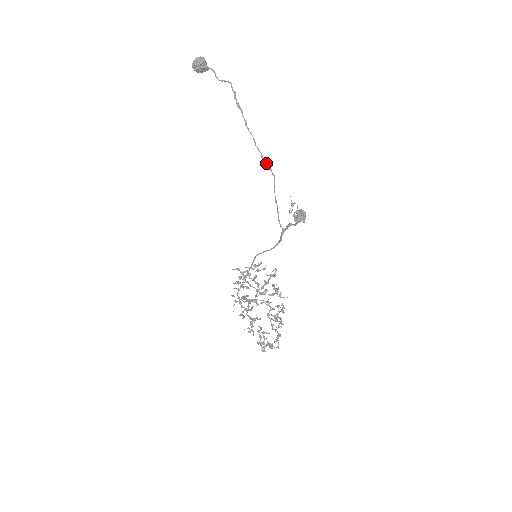
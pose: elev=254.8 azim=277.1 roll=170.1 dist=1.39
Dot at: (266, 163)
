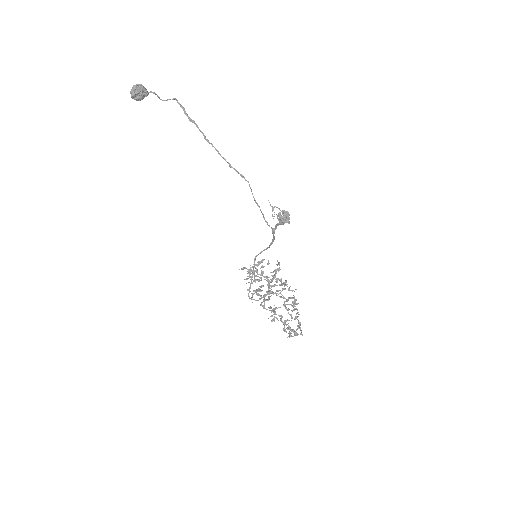
Dot at: (236, 171)
